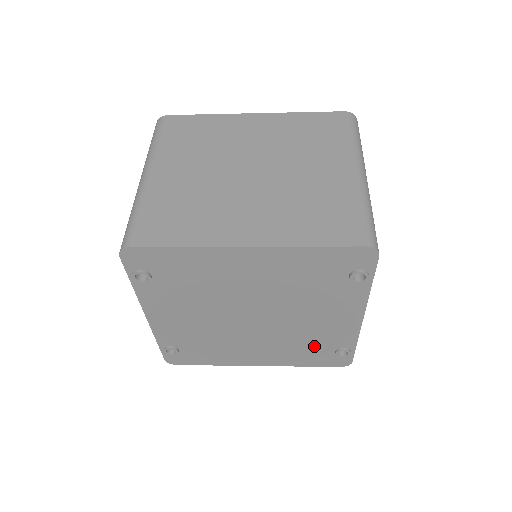
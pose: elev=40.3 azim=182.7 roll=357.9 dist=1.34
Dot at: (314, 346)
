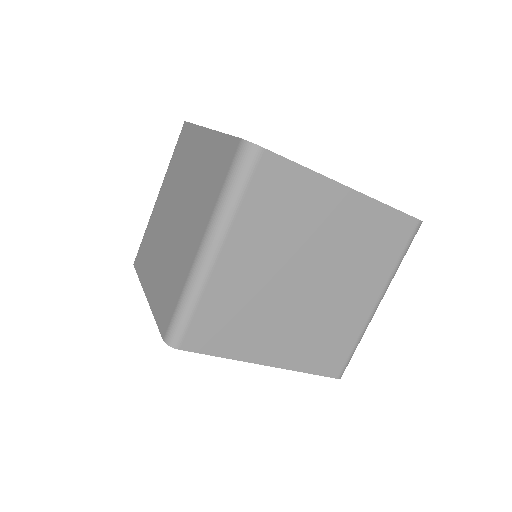
Dot at: occluded
